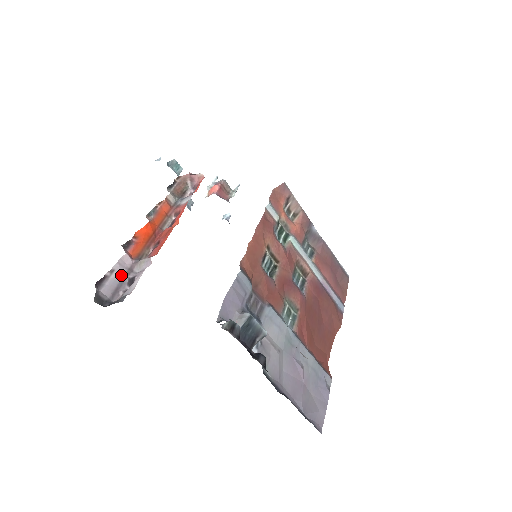
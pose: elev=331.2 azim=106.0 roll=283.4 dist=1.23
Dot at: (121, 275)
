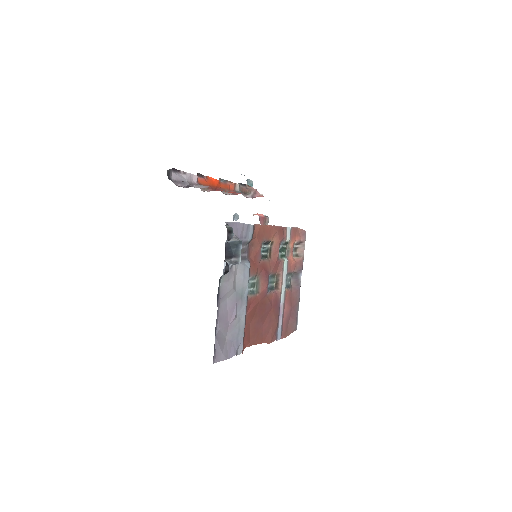
Dot at: (186, 180)
